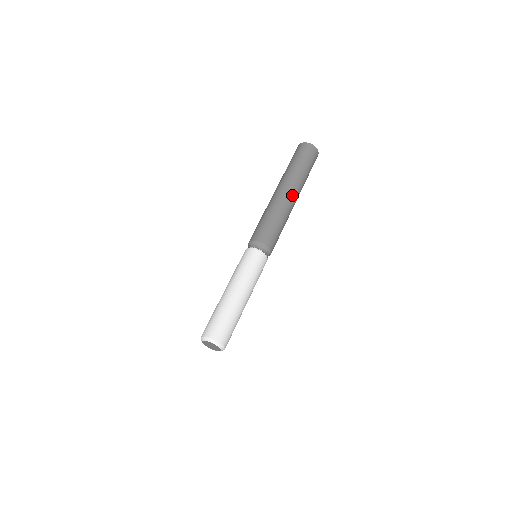
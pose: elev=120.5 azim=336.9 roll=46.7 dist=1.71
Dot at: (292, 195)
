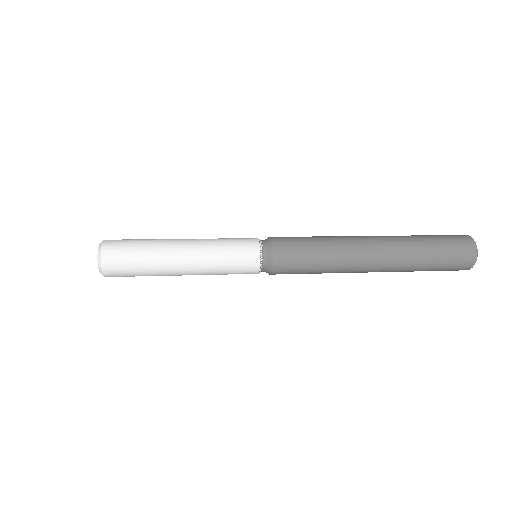
Dot at: (368, 236)
